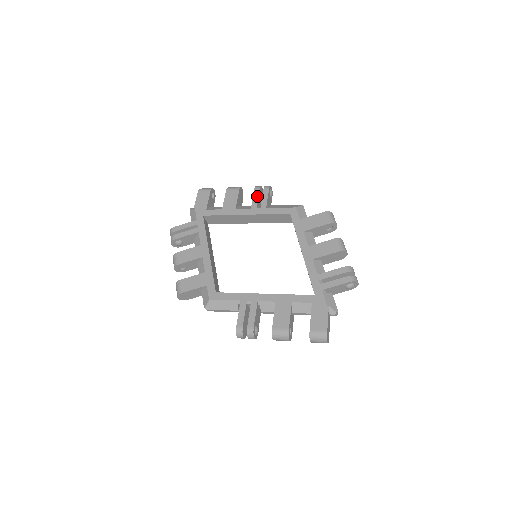
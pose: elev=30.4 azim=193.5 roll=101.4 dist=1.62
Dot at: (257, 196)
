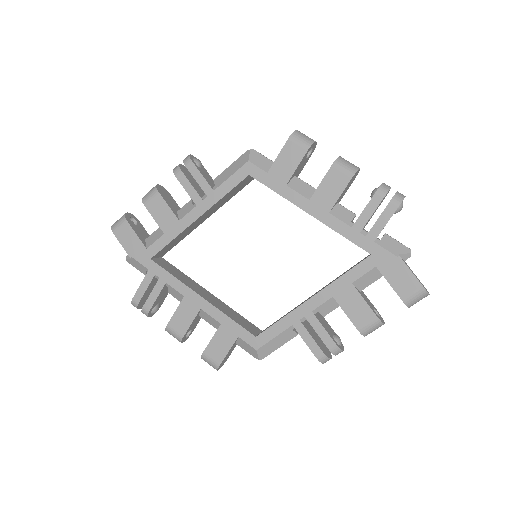
Dot at: (188, 184)
